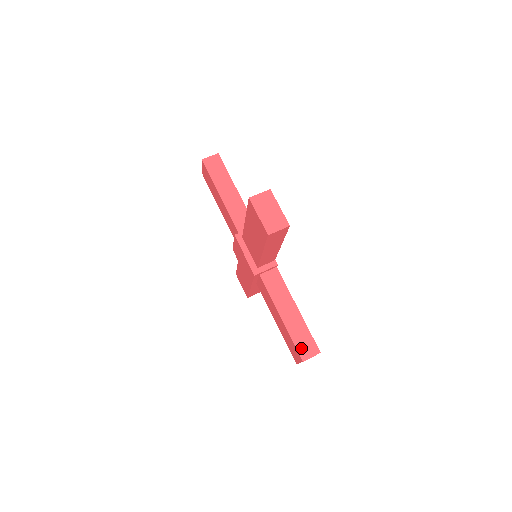
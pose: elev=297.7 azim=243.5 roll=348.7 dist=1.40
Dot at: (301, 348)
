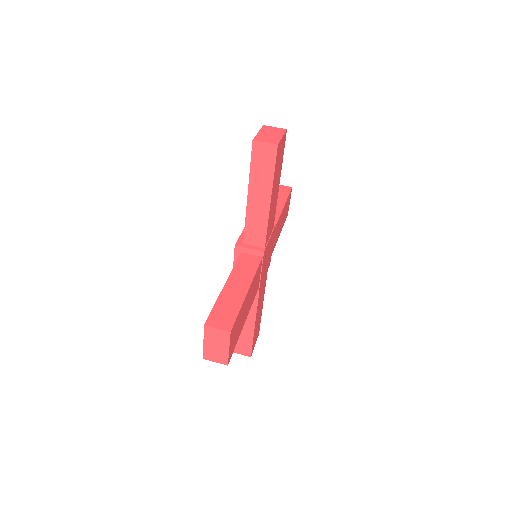
Dot at: (238, 346)
